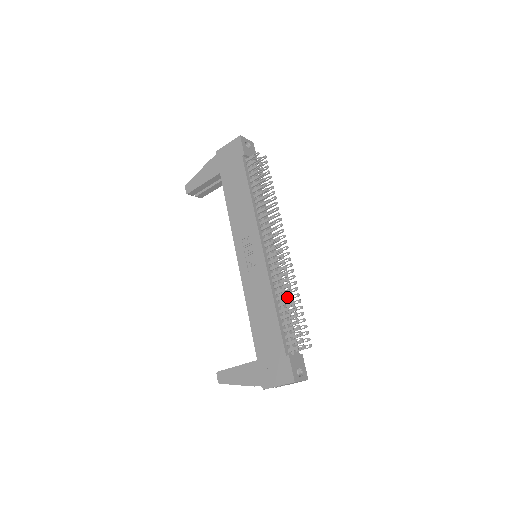
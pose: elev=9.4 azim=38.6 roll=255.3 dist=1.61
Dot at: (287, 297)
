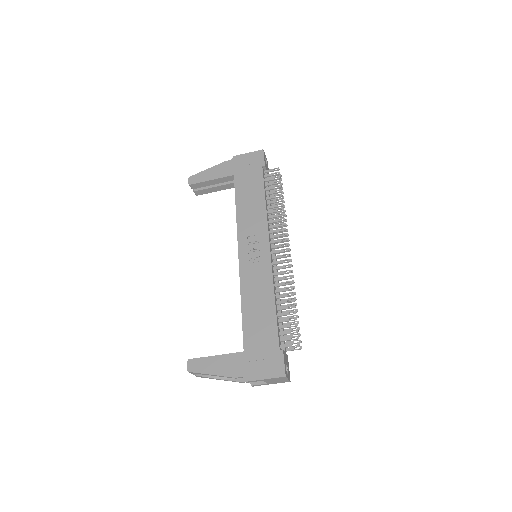
Dot at: (283, 299)
